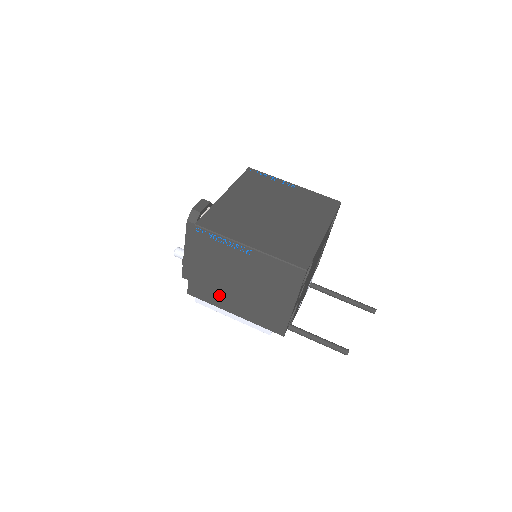
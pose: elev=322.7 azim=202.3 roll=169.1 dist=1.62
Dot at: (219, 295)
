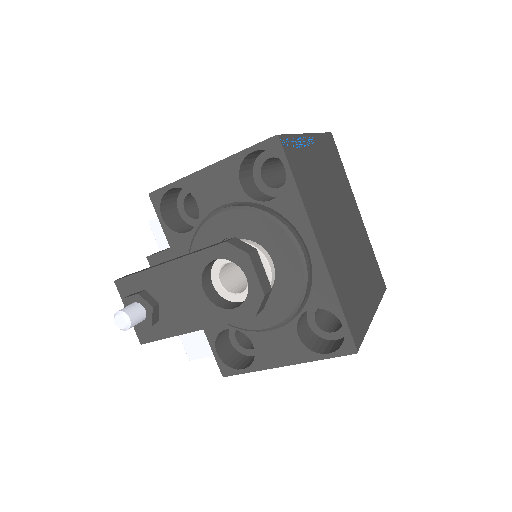
Dot at: occluded
